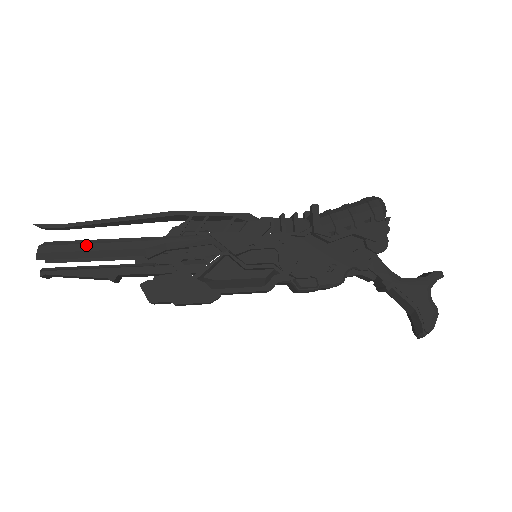
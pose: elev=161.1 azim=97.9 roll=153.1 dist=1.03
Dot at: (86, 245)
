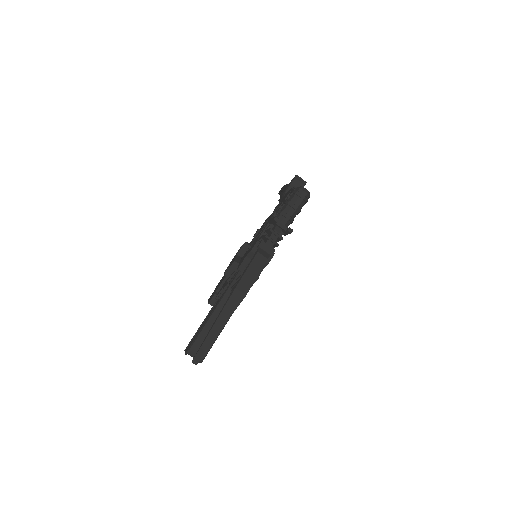
Dot at: occluded
